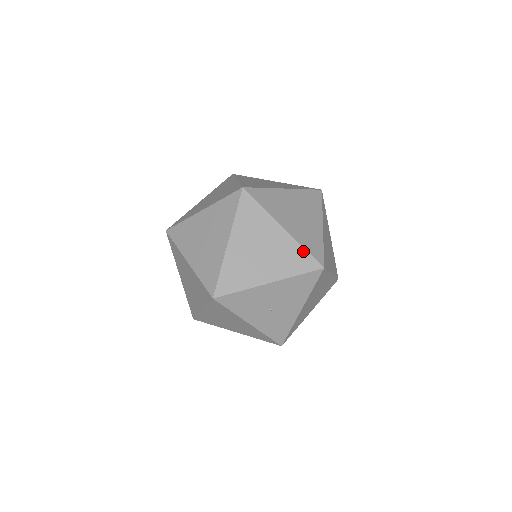
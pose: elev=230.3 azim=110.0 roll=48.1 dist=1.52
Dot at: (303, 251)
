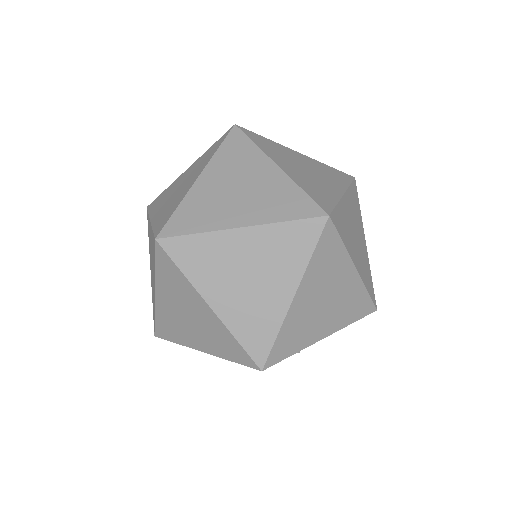
Dot at: (366, 294)
